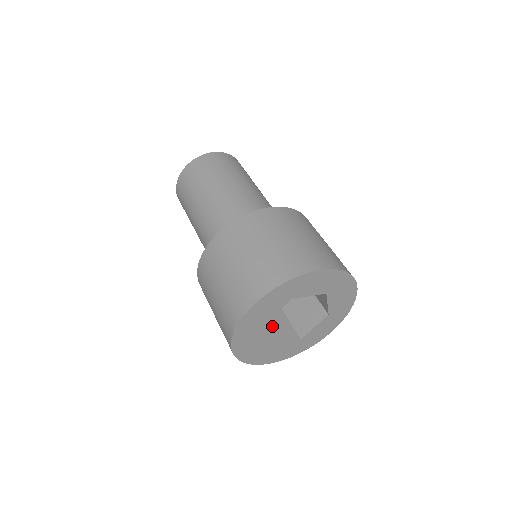
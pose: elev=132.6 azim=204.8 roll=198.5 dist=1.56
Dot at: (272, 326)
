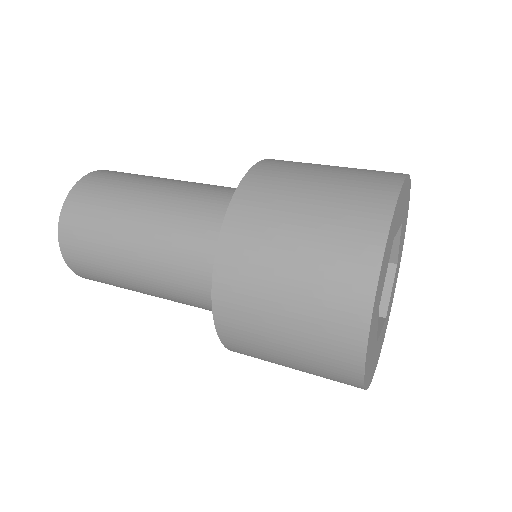
Dot at: occluded
